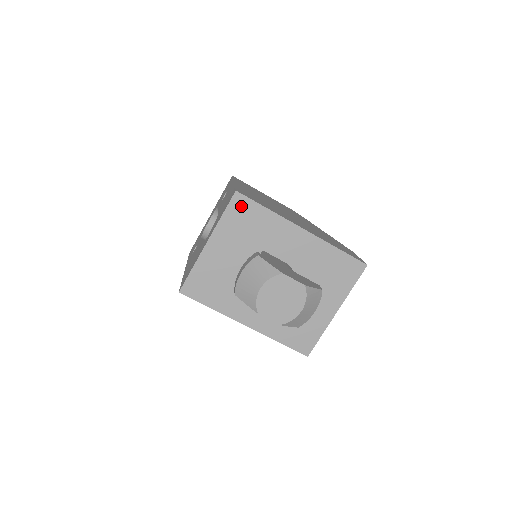
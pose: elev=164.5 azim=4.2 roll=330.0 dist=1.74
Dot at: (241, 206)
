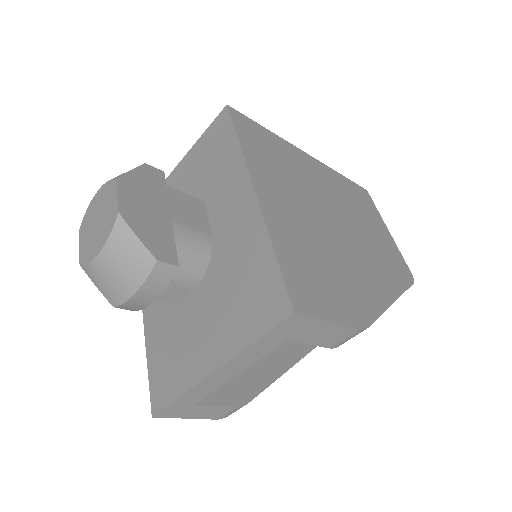
Dot at: (220, 128)
